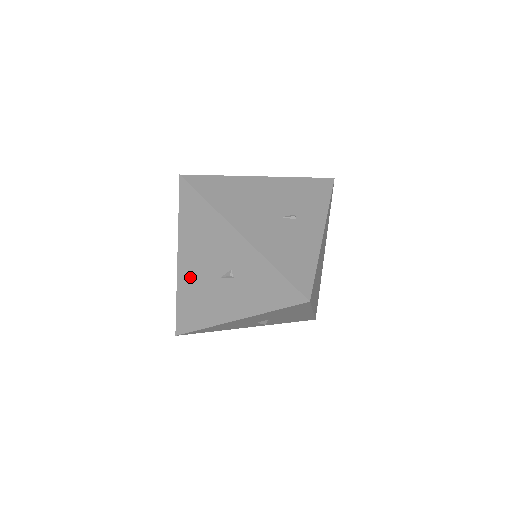
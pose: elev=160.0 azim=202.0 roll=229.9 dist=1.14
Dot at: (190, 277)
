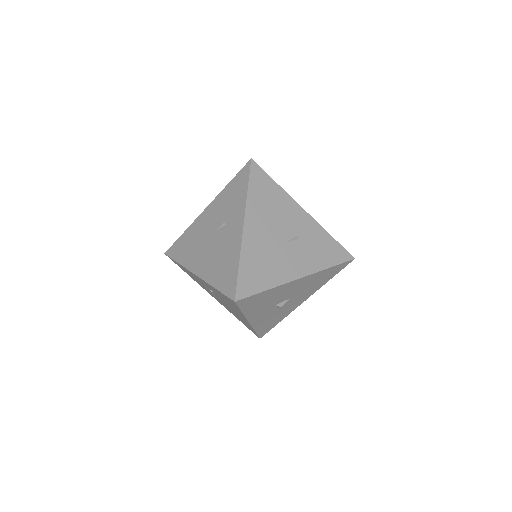
Dot at: (257, 241)
